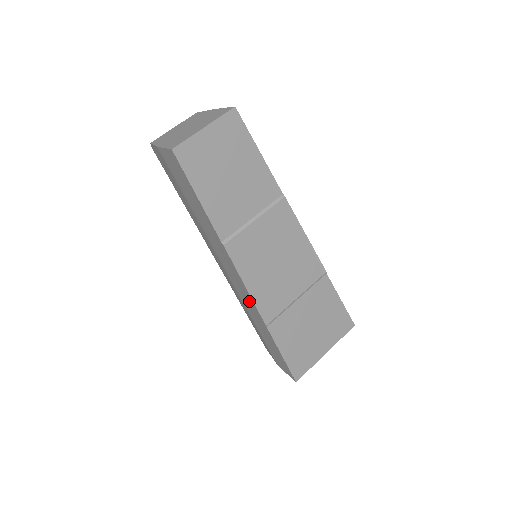
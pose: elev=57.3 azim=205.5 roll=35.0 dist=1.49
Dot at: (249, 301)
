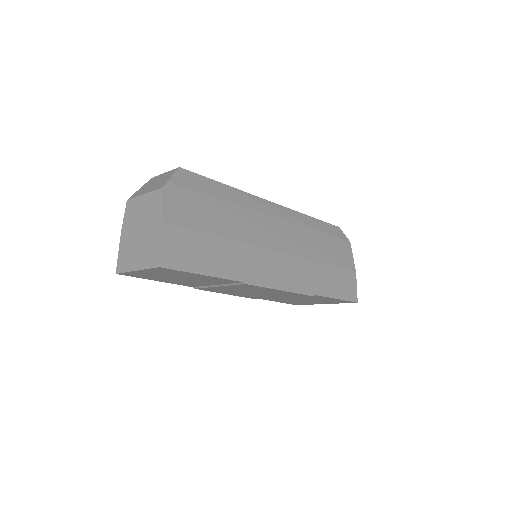
Dot at: occluded
